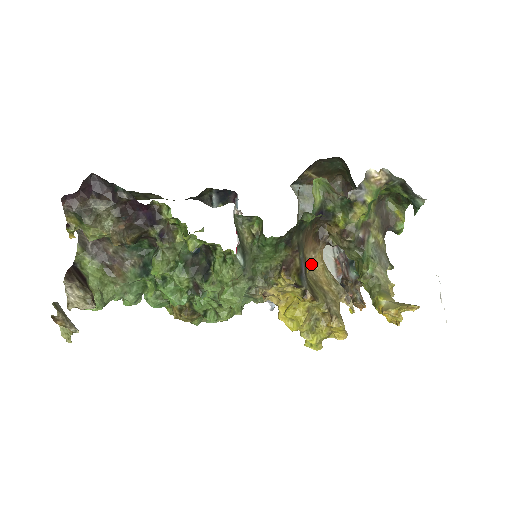
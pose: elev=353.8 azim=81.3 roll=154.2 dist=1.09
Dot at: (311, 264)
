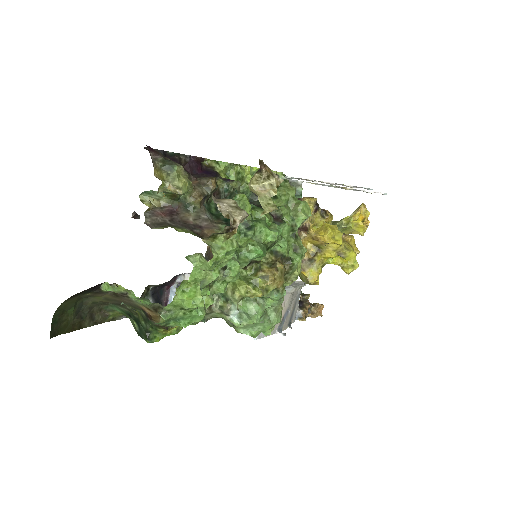
Dot at: occluded
